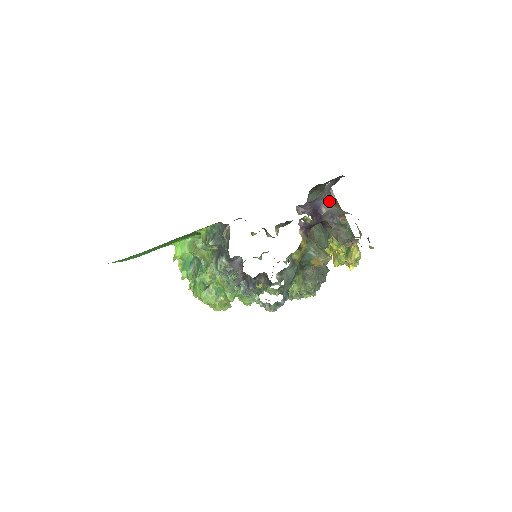
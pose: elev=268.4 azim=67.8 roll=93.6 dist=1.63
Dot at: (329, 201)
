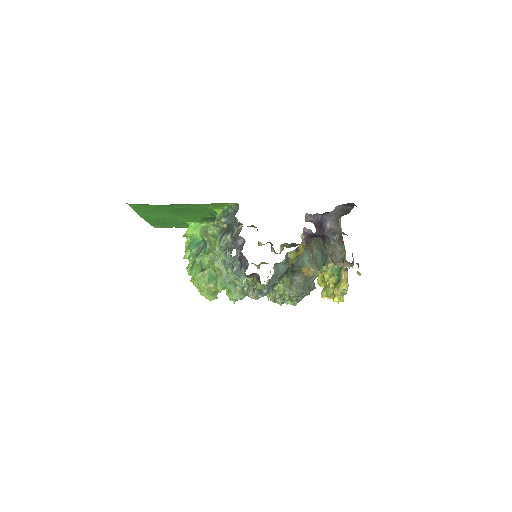
Dot at: (335, 221)
